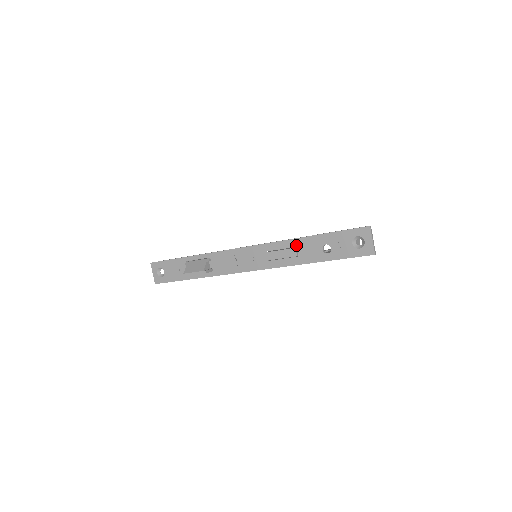
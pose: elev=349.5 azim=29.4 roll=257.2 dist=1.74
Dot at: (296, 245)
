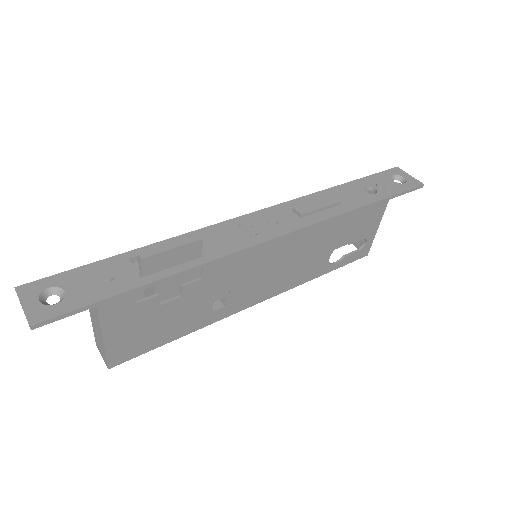
Dot at: (330, 195)
